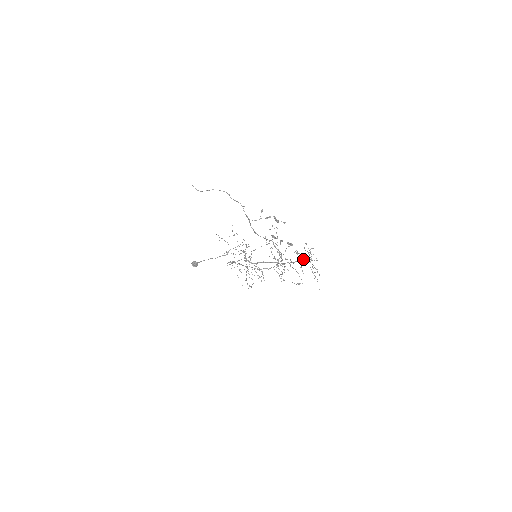
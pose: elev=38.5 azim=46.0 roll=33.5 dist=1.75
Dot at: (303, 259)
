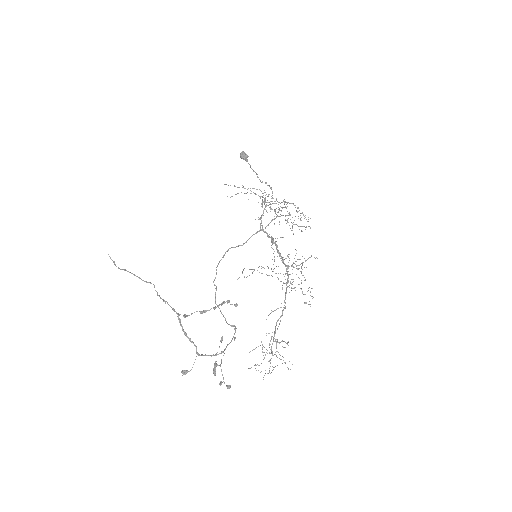
Dot at: (274, 332)
